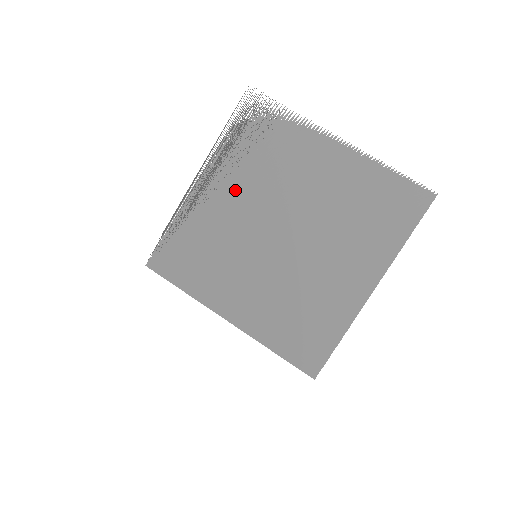
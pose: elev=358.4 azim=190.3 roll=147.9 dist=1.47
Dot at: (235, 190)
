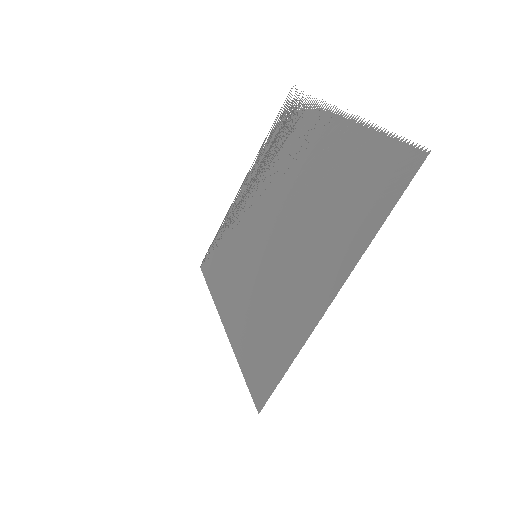
Dot at: (260, 189)
